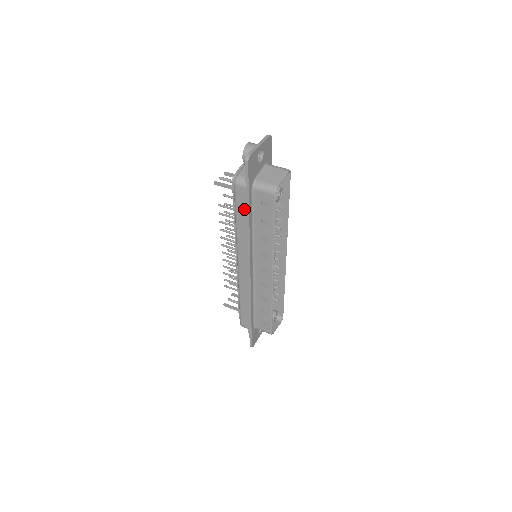
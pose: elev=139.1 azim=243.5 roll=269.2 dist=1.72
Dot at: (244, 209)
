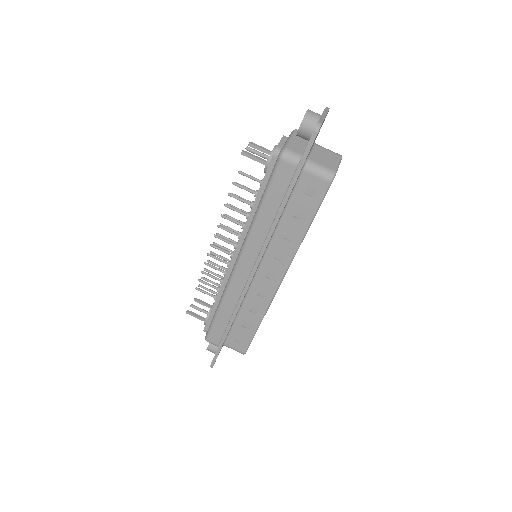
Dot at: (280, 193)
